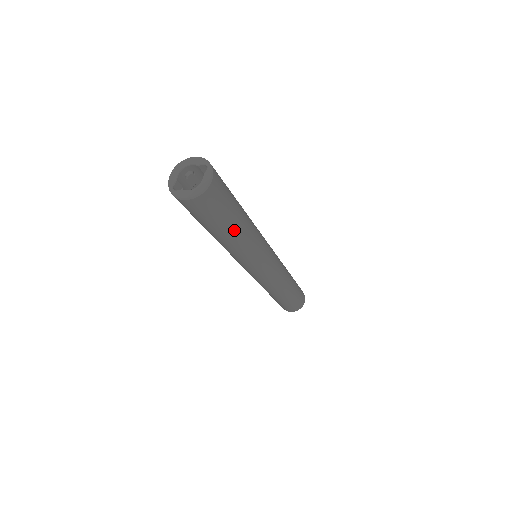
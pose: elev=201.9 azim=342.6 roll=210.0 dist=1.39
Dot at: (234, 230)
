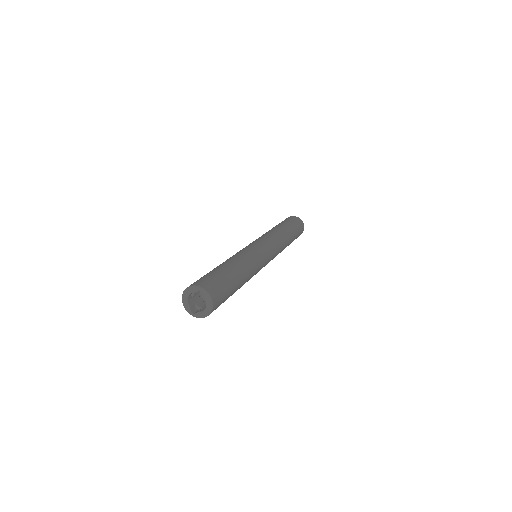
Dot at: (238, 287)
